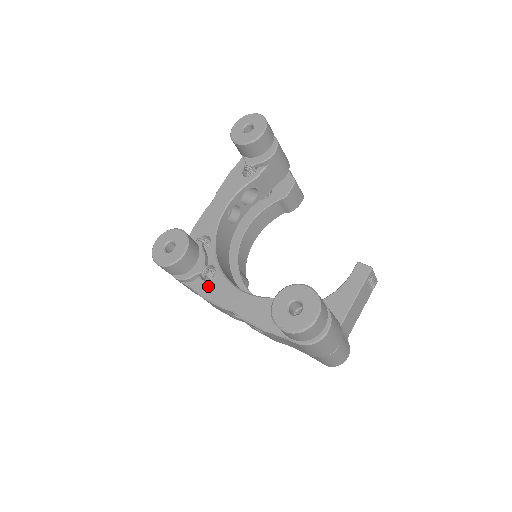
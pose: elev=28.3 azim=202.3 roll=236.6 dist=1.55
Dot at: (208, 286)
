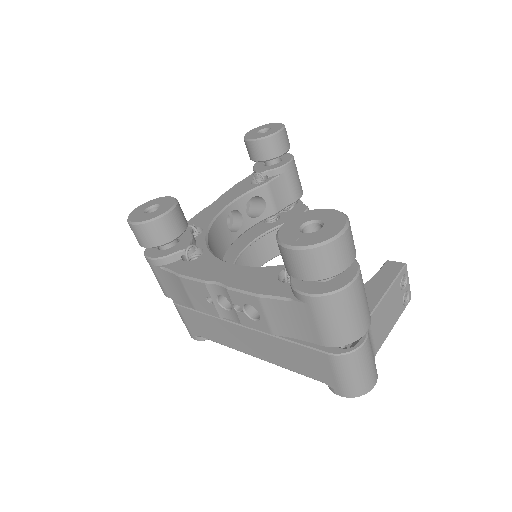
Dot at: (190, 265)
